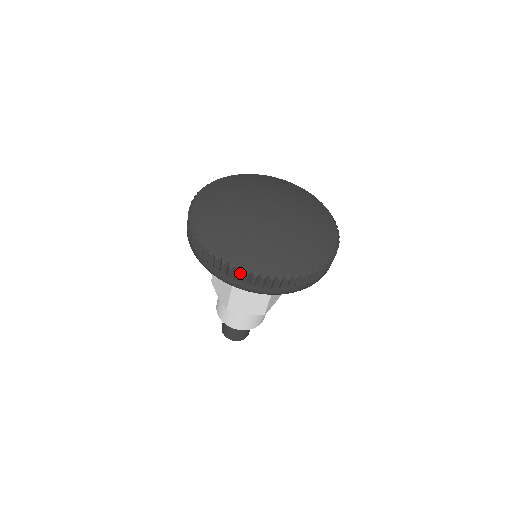
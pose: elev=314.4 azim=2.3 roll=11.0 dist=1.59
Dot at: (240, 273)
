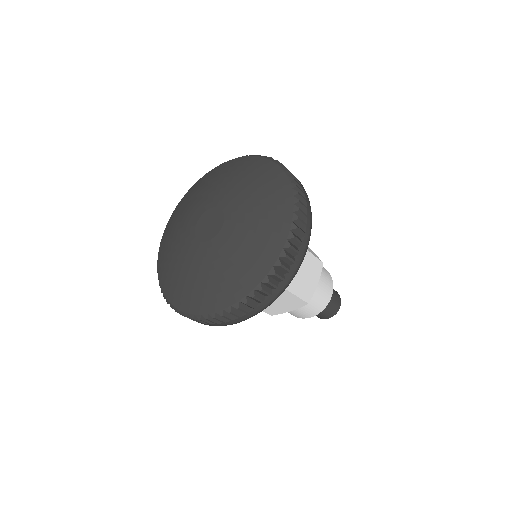
Dot at: (203, 319)
